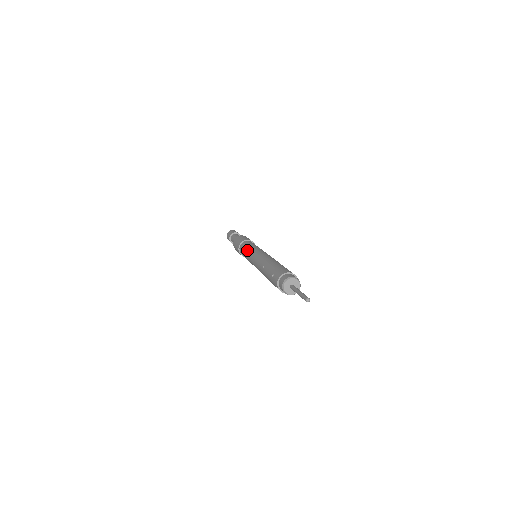
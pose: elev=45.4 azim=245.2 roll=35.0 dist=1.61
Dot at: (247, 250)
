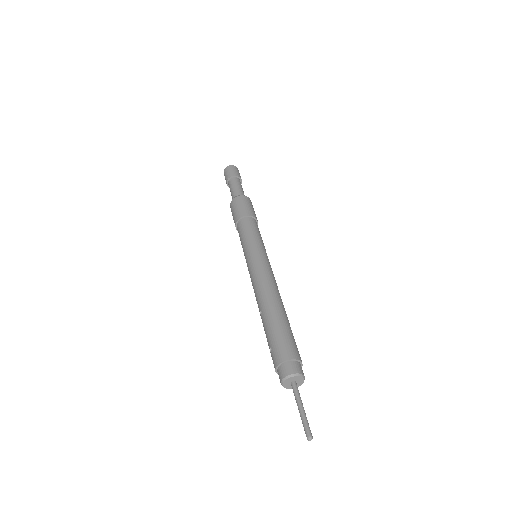
Dot at: (244, 248)
